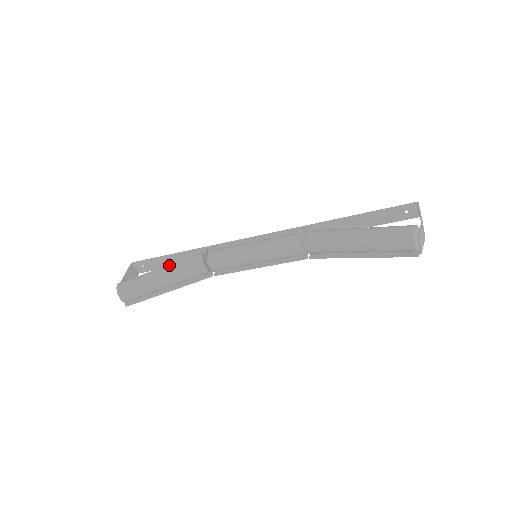
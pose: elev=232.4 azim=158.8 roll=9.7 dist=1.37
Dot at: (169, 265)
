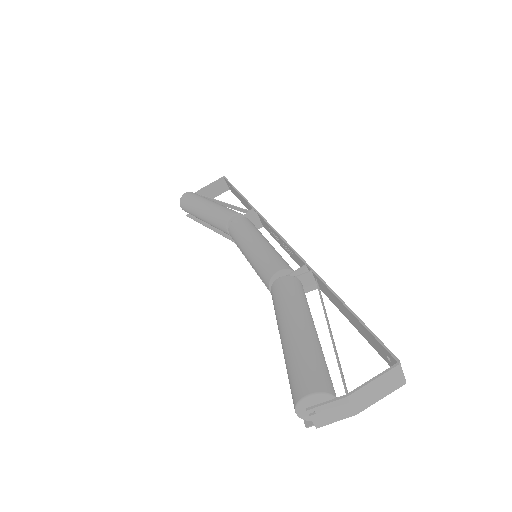
Dot at: (214, 204)
